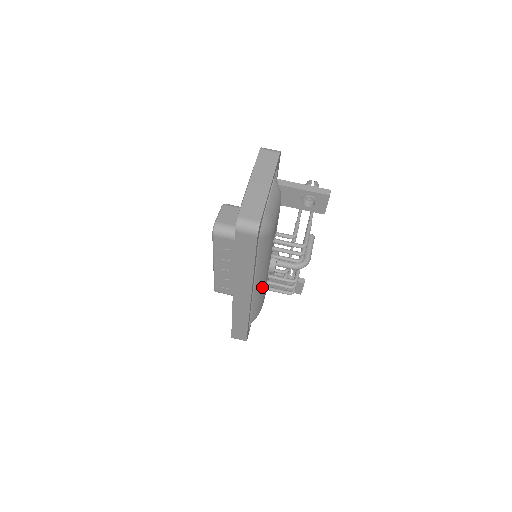
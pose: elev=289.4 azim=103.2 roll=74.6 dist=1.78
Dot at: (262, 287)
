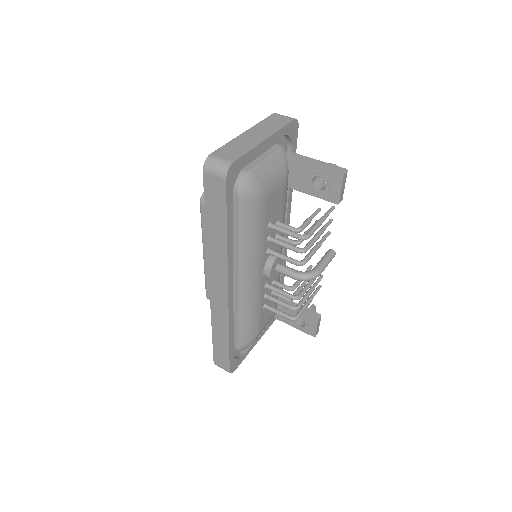
Dot at: (253, 293)
